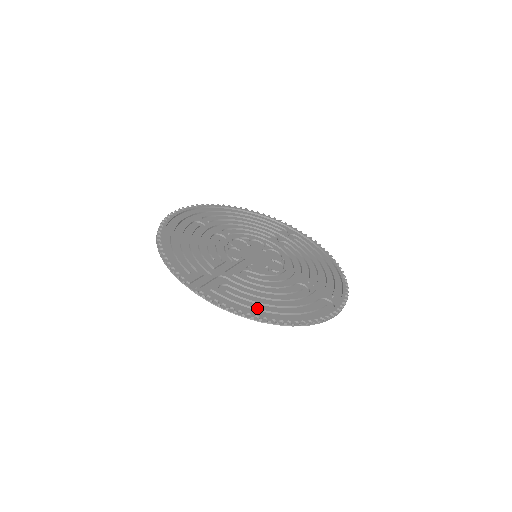
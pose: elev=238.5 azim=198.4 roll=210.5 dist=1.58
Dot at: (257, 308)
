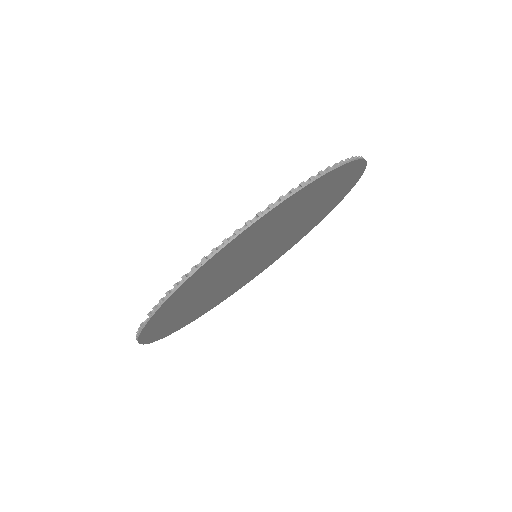
Dot at: occluded
